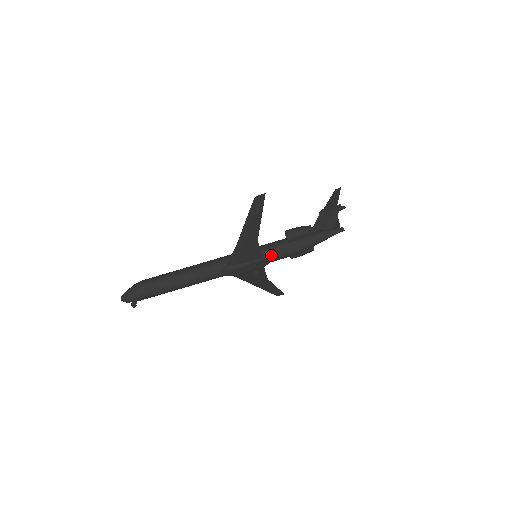
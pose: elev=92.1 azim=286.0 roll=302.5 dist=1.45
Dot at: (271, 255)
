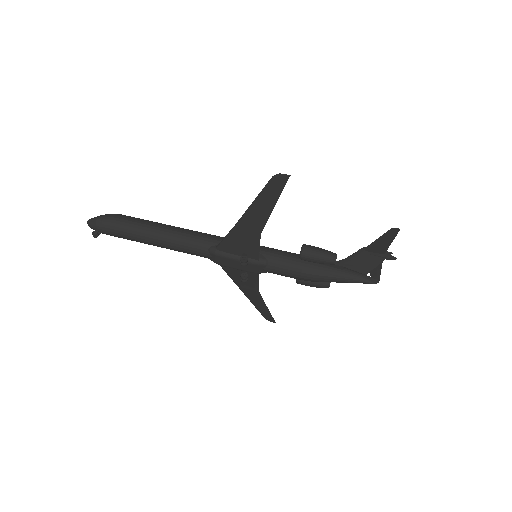
Dot at: (272, 263)
